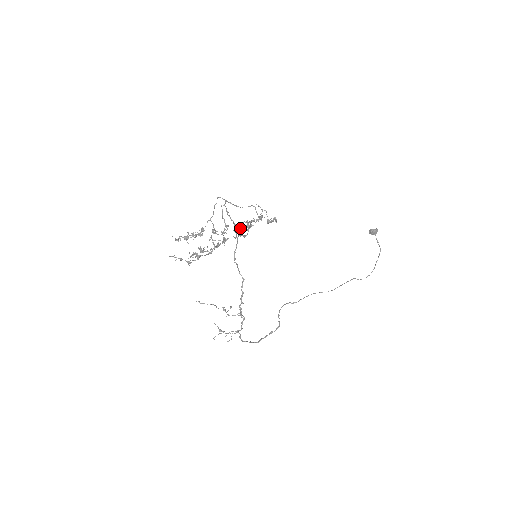
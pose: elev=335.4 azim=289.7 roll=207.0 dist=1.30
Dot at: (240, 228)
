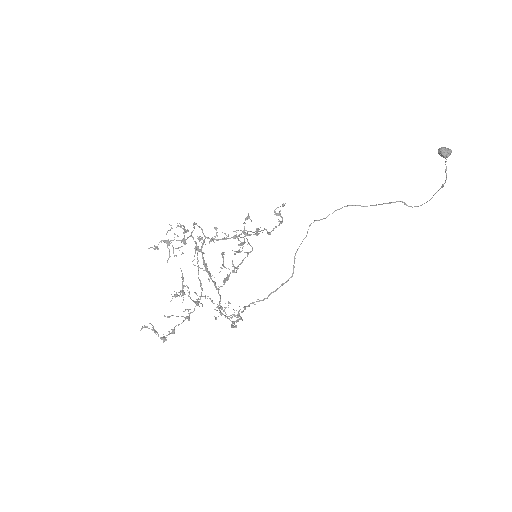
Dot at: occluded
